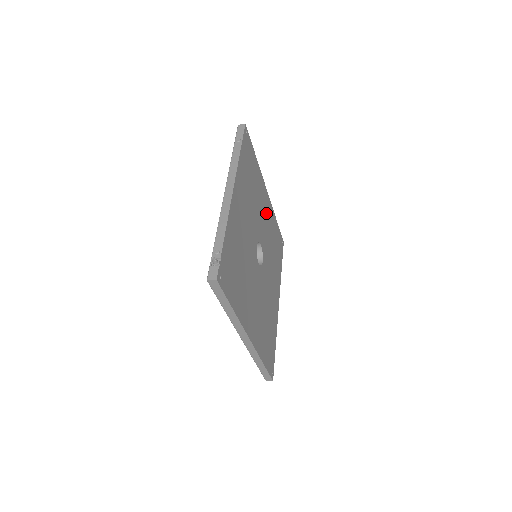
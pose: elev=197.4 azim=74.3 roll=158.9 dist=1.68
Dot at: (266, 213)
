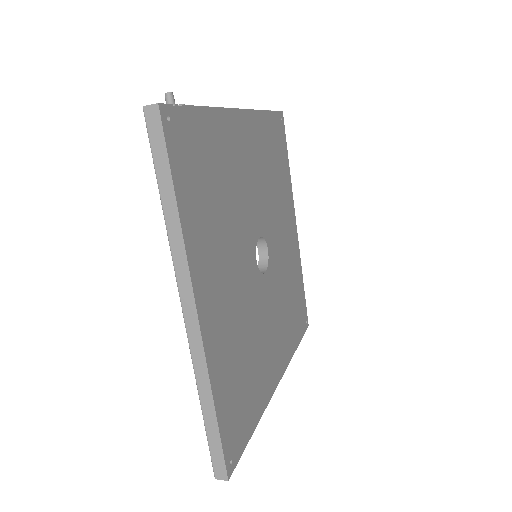
Dot at: (288, 241)
